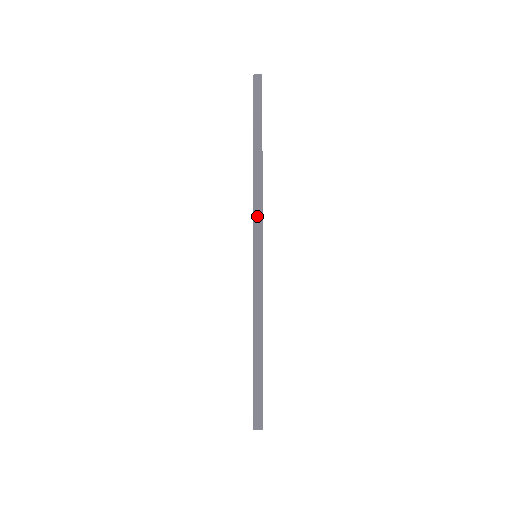
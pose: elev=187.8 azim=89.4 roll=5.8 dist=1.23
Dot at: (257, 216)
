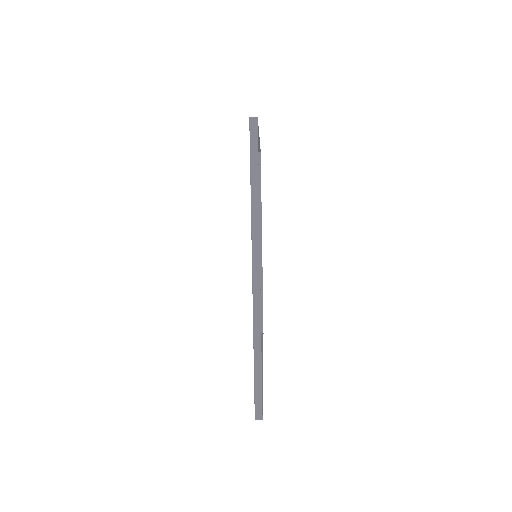
Dot at: (255, 246)
